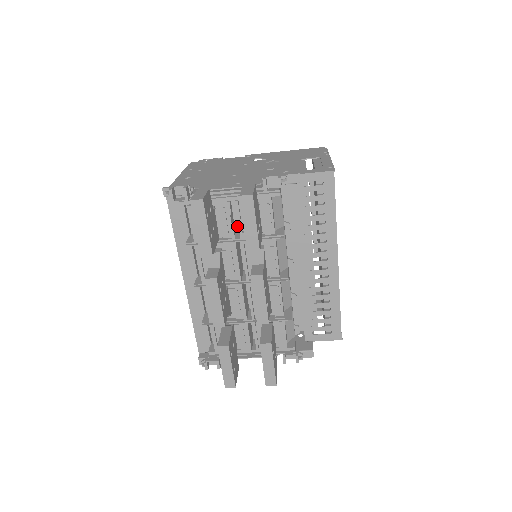
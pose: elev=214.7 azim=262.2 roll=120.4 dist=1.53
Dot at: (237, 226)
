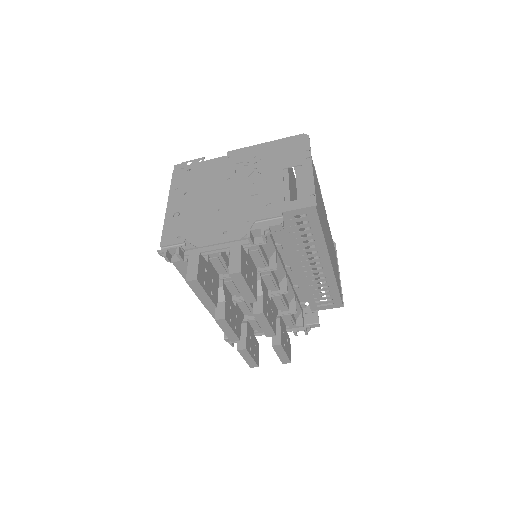
Dot at: occluded
